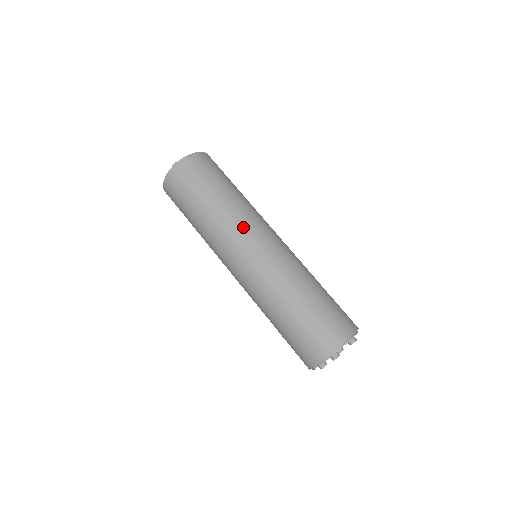
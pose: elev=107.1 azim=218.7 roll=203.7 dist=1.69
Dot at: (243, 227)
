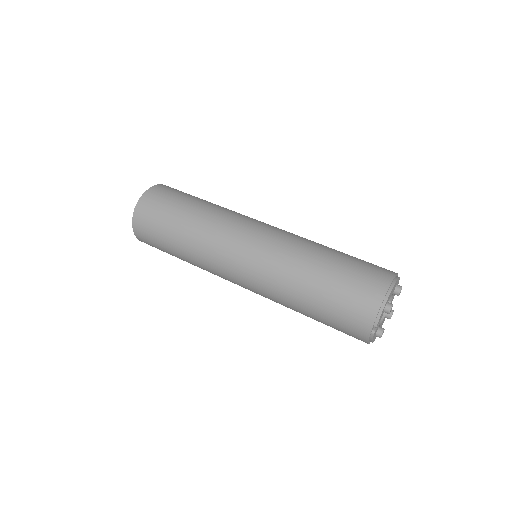
Dot at: (230, 225)
